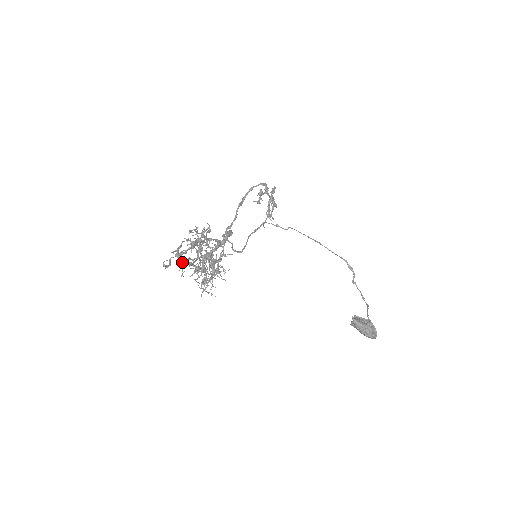
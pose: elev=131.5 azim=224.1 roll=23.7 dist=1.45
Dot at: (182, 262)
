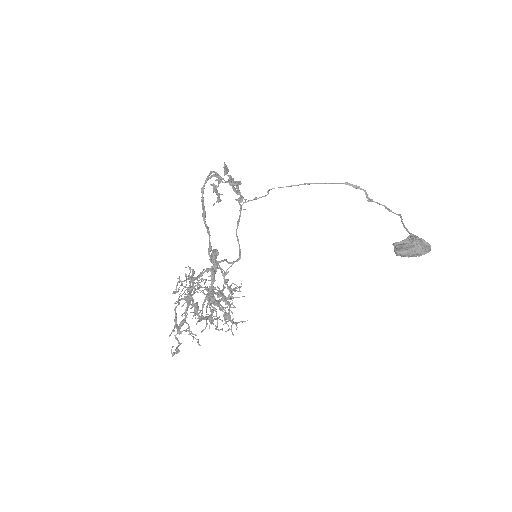
Dot at: occluded
